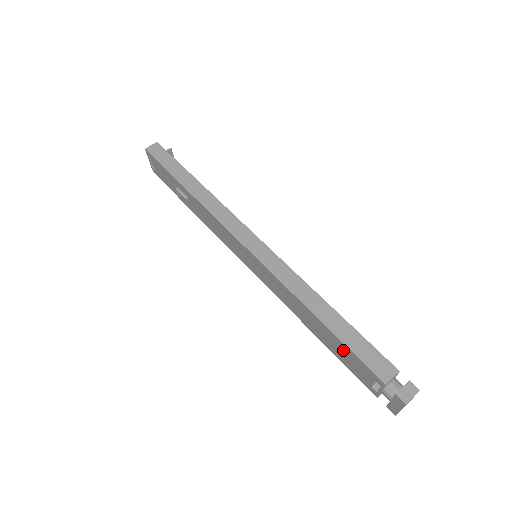
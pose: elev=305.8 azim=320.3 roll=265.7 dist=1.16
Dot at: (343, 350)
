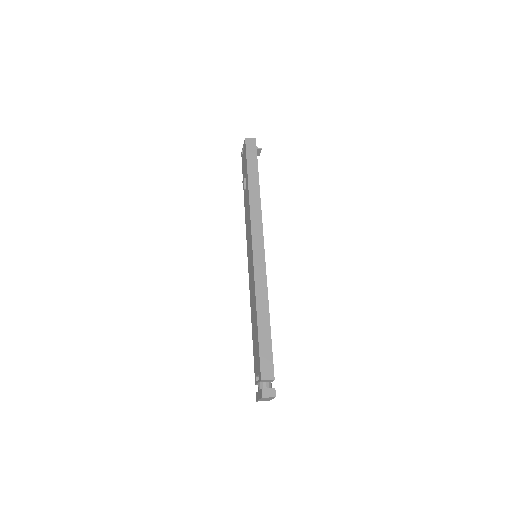
Dot at: (257, 346)
